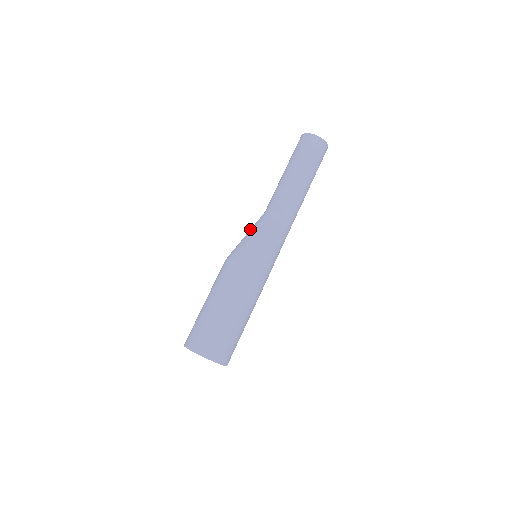
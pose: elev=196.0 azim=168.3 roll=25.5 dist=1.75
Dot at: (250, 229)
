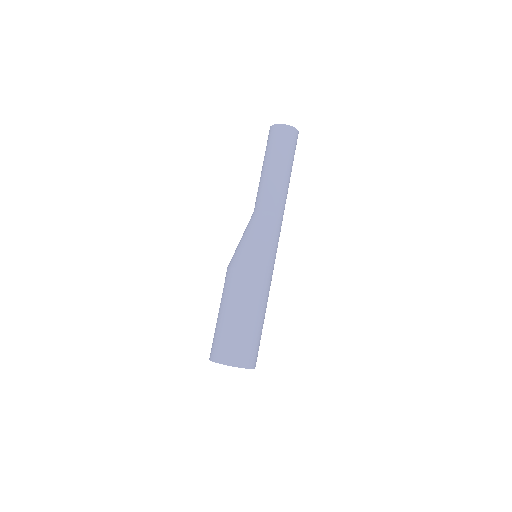
Dot at: (244, 231)
